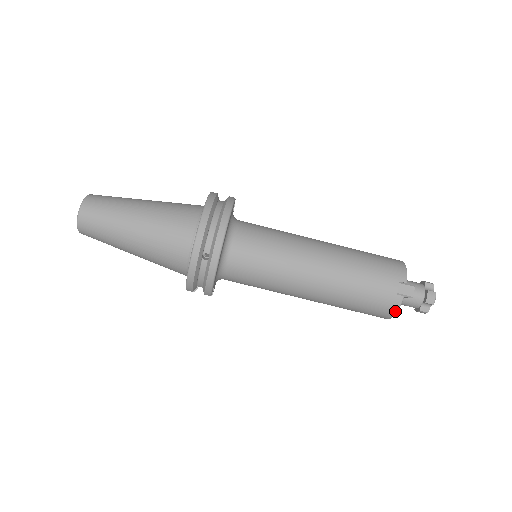
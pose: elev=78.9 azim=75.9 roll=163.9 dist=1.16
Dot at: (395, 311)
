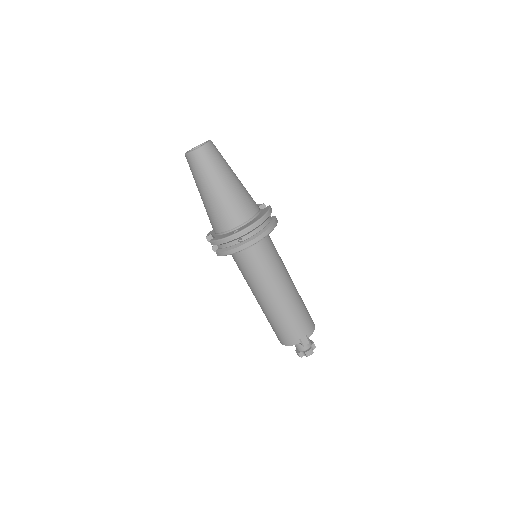
Dot at: (290, 345)
